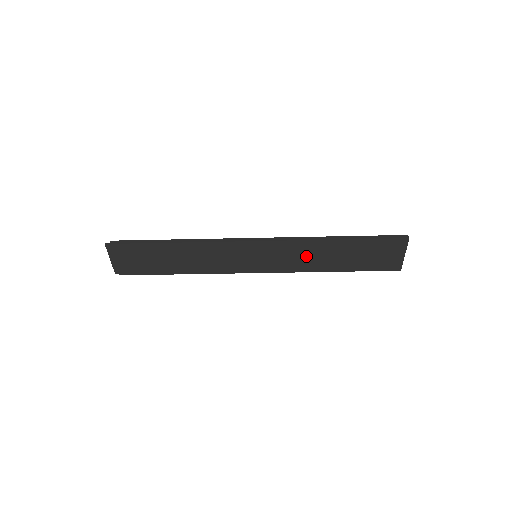
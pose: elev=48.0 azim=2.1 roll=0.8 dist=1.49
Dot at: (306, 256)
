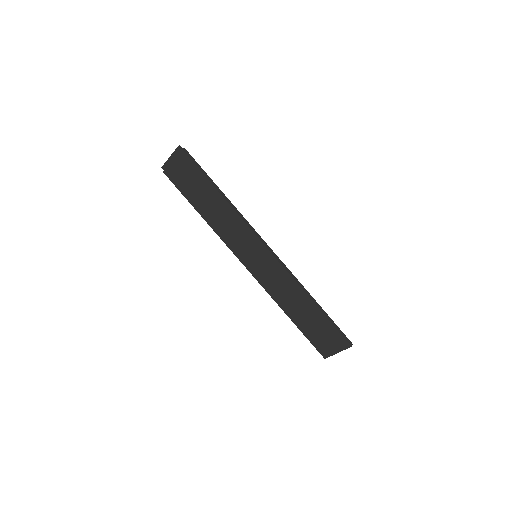
Dot at: (284, 289)
